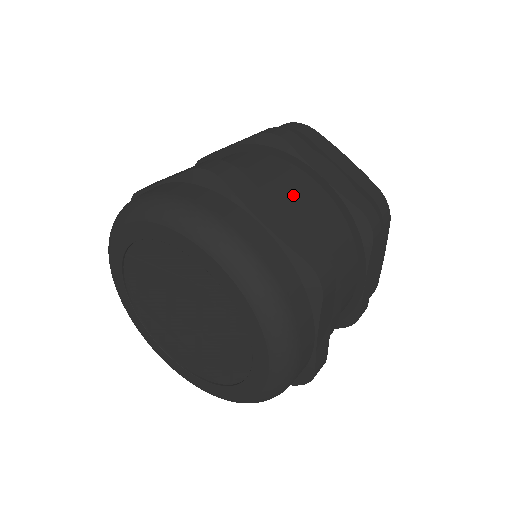
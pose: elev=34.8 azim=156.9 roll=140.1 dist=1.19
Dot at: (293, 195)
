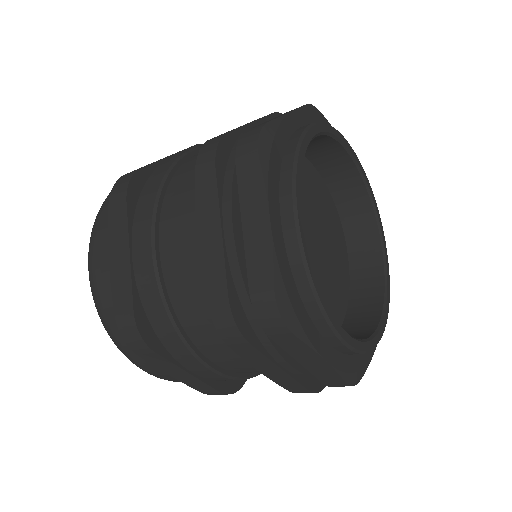
Dot at: (167, 243)
